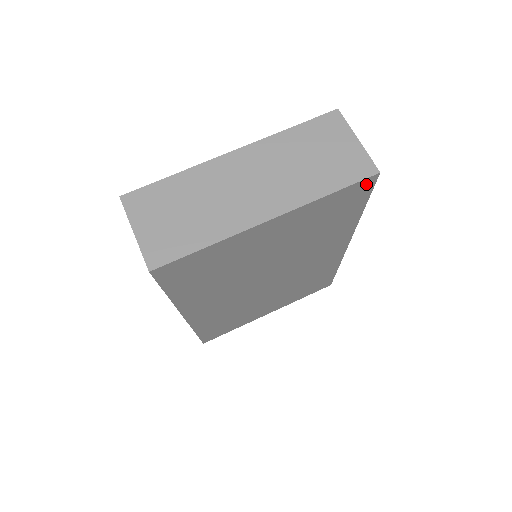
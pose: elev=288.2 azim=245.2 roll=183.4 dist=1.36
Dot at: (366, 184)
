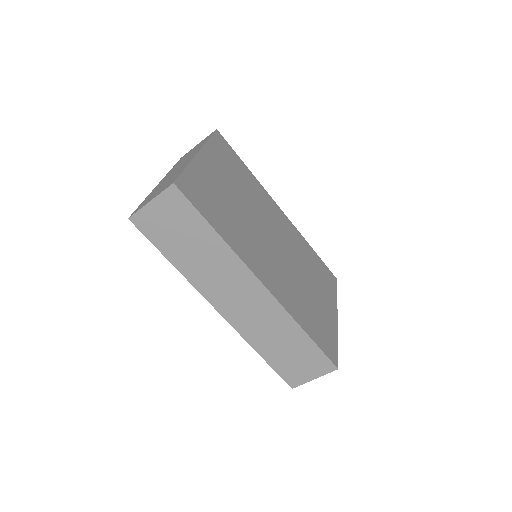
Dot at: (220, 138)
